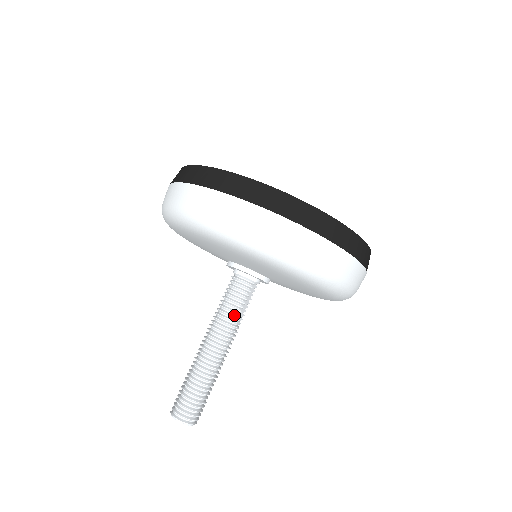
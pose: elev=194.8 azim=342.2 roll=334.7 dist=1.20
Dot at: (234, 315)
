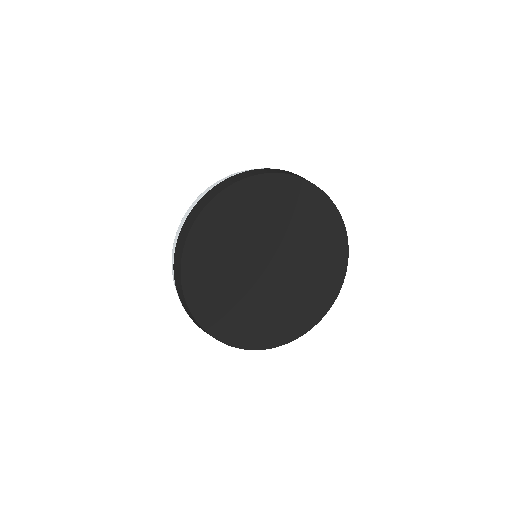
Dot at: occluded
